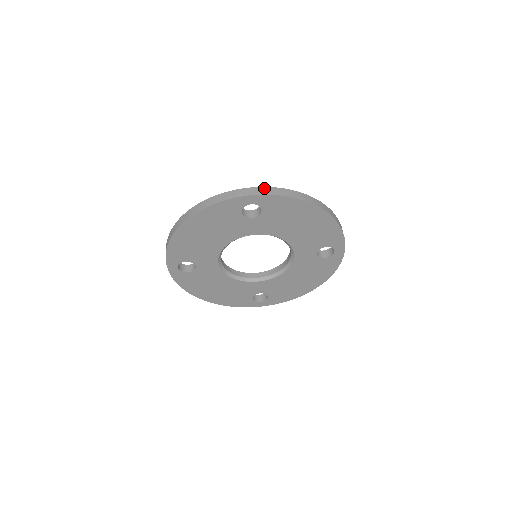
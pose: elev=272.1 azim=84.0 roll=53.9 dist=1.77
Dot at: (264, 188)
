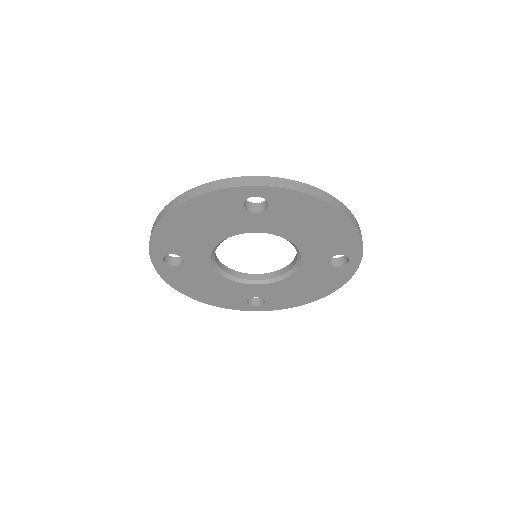
Dot at: (274, 178)
